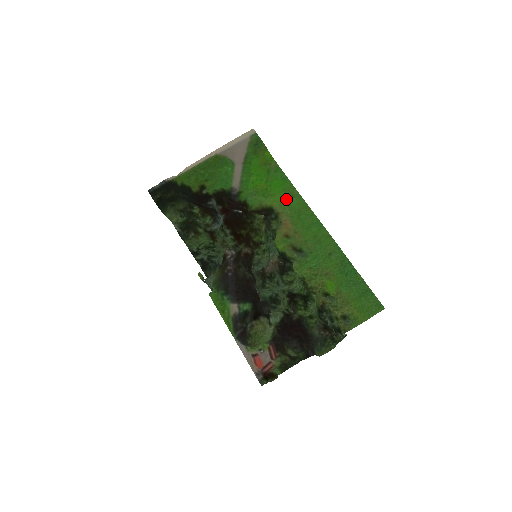
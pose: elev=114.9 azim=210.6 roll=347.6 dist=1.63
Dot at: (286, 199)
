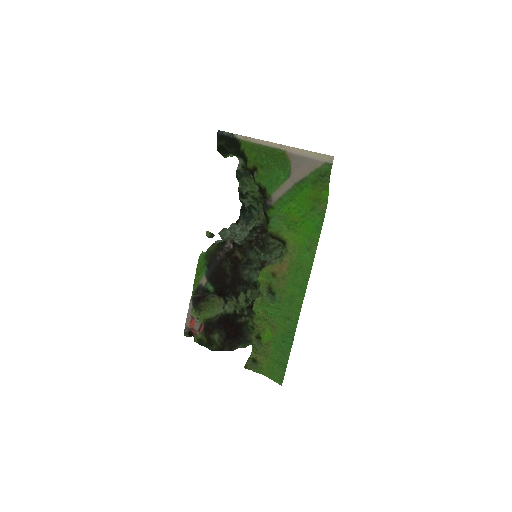
Dot at: (303, 246)
